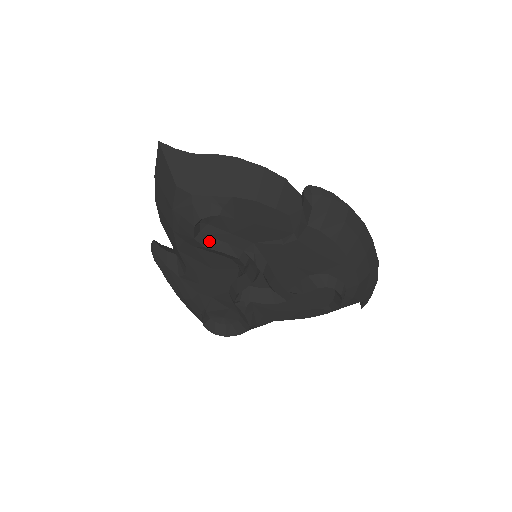
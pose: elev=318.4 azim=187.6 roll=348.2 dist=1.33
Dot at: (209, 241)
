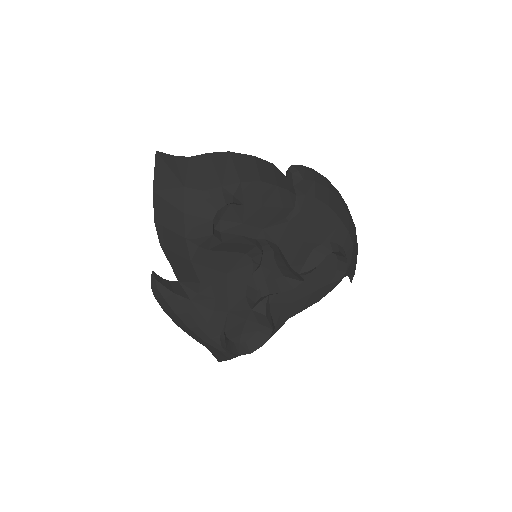
Dot at: (225, 237)
